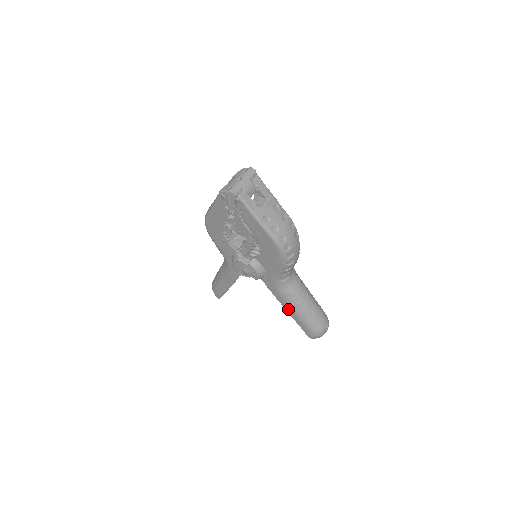
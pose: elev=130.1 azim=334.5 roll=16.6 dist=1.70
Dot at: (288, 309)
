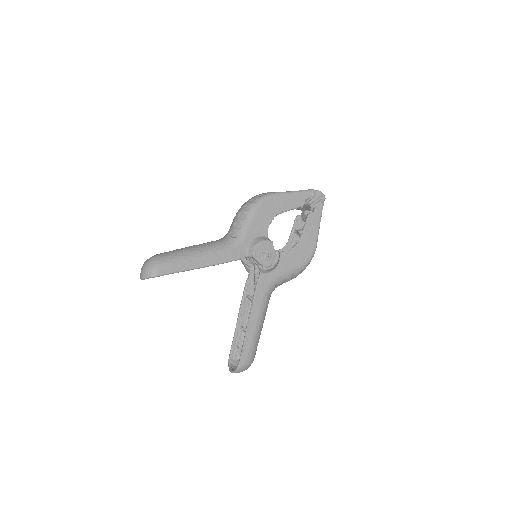
Dot at: (254, 318)
